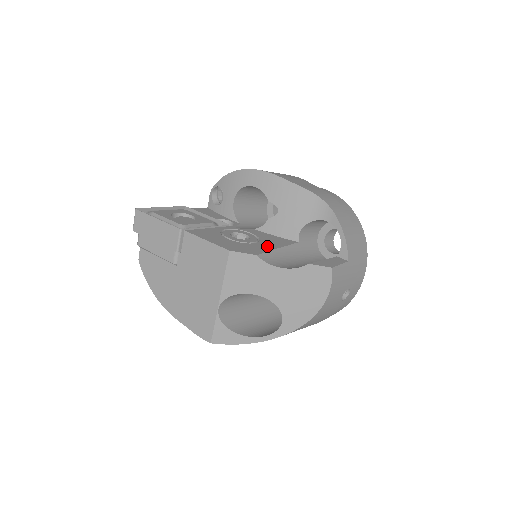
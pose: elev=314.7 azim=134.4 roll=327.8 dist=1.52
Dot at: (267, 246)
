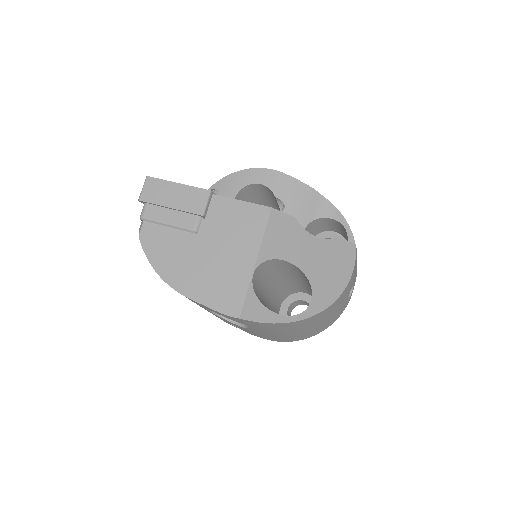
Dot at: occluded
